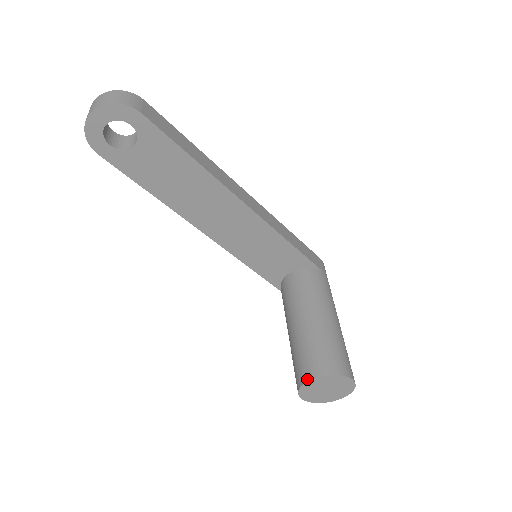
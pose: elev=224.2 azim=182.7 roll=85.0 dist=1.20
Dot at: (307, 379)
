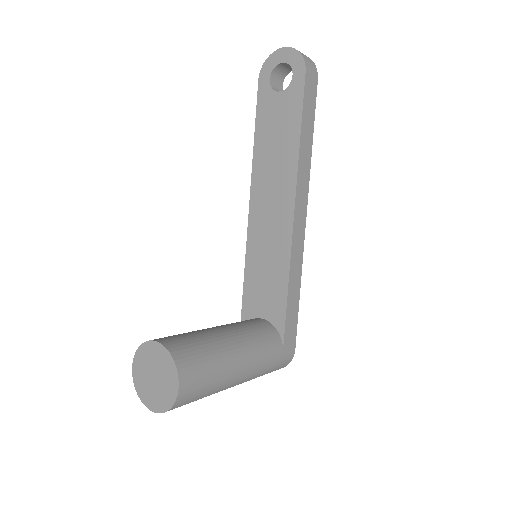
Dot at: (156, 339)
